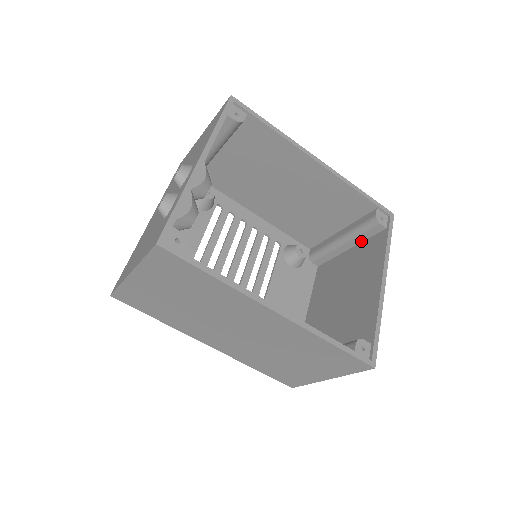
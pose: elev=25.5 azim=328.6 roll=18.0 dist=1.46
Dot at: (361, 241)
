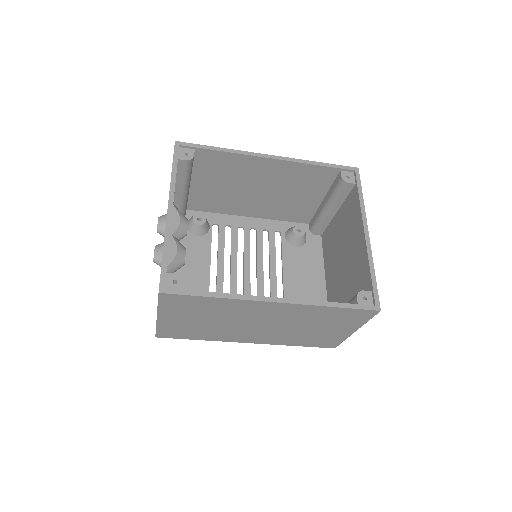
Dot at: (342, 202)
